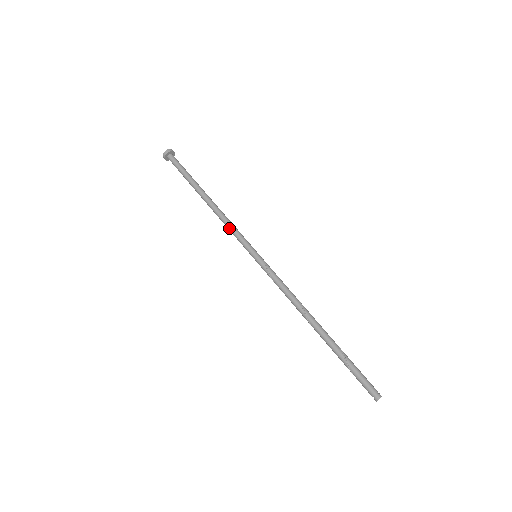
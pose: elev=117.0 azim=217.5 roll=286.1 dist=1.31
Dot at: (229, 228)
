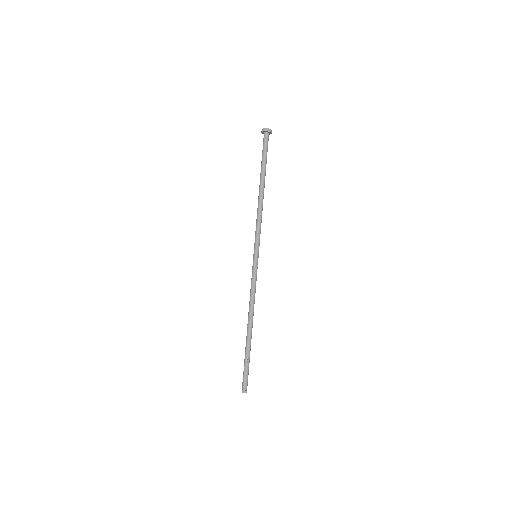
Dot at: (258, 223)
